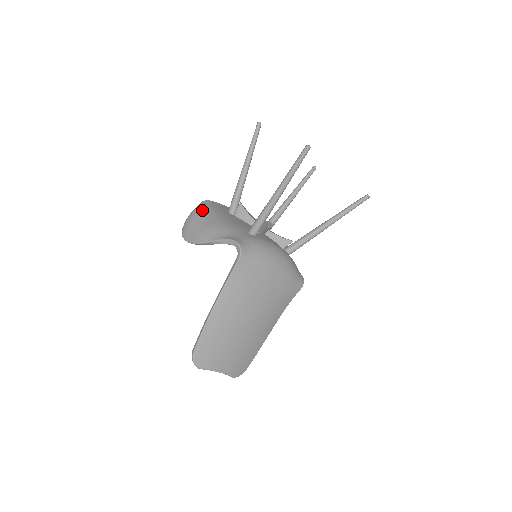
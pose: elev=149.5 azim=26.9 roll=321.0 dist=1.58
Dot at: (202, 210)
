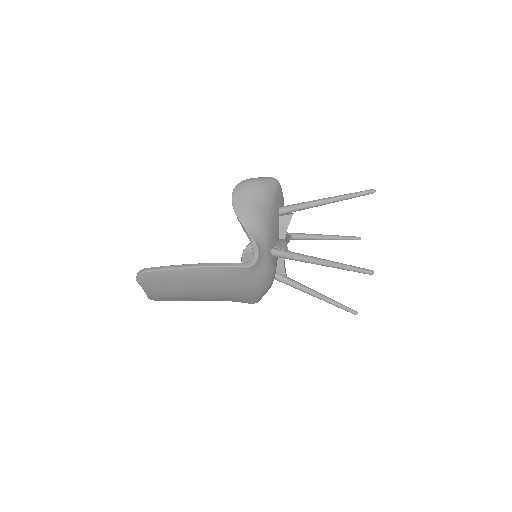
Dot at: (267, 190)
